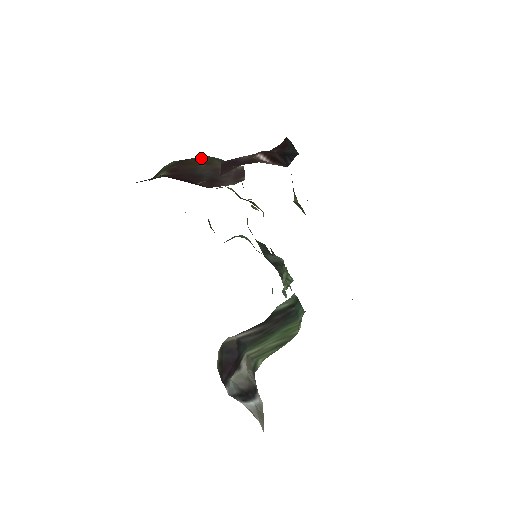
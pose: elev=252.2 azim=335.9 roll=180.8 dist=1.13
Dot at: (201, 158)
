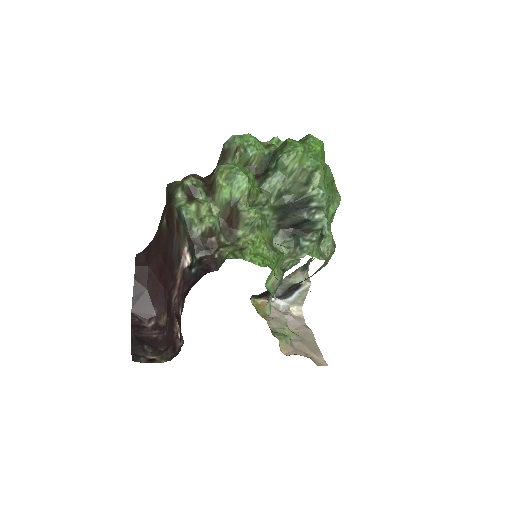
Dot at: (174, 208)
